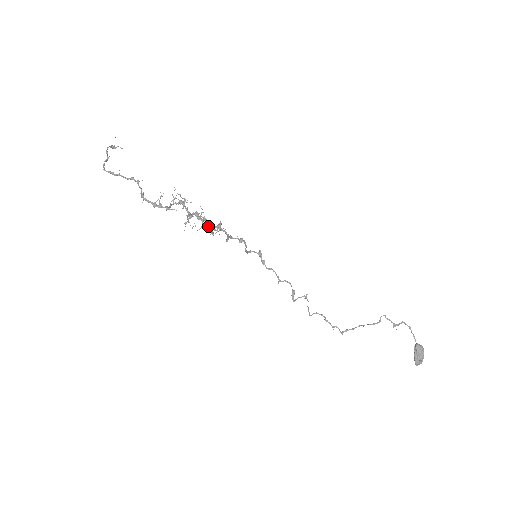
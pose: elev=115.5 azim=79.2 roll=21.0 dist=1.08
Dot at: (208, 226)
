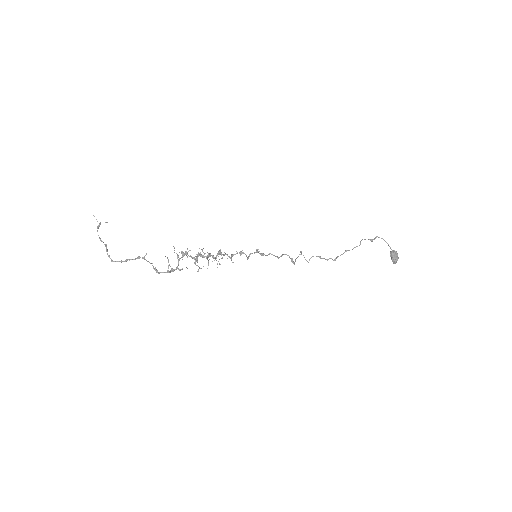
Dot at: occluded
